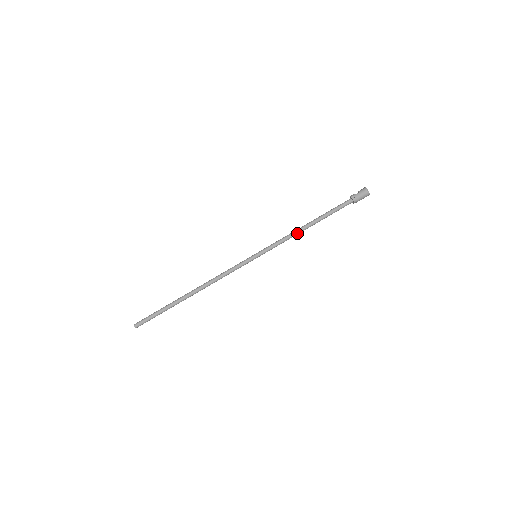
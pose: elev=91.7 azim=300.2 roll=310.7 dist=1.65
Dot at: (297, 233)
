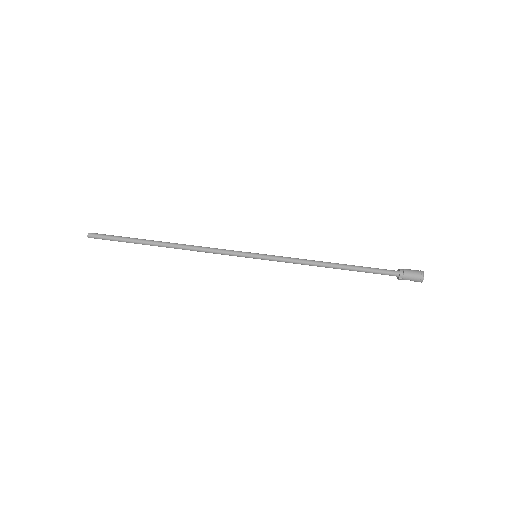
Dot at: (315, 261)
